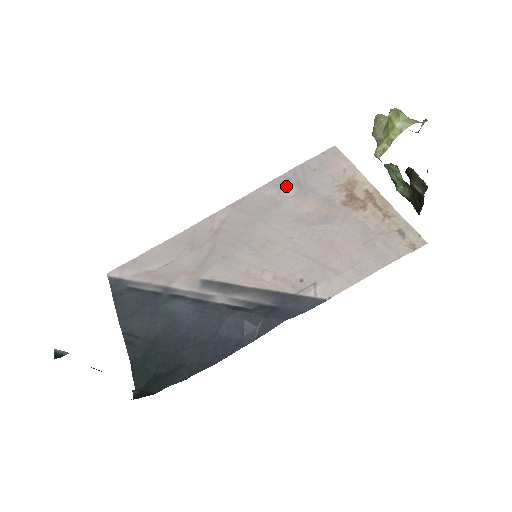
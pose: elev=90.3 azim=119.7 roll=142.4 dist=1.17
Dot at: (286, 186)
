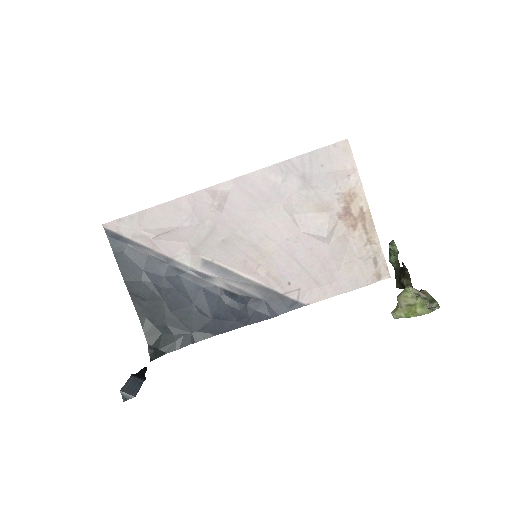
Dot at: (291, 176)
